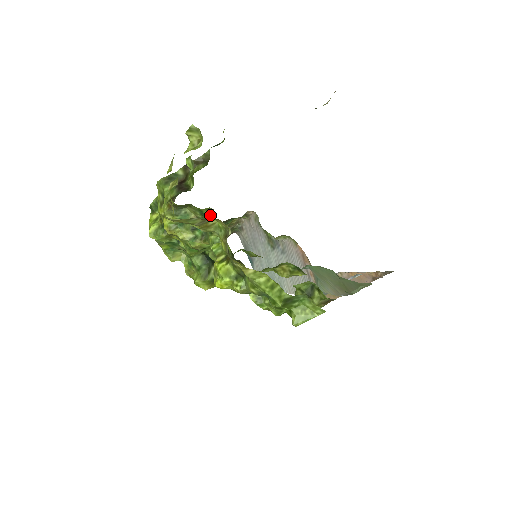
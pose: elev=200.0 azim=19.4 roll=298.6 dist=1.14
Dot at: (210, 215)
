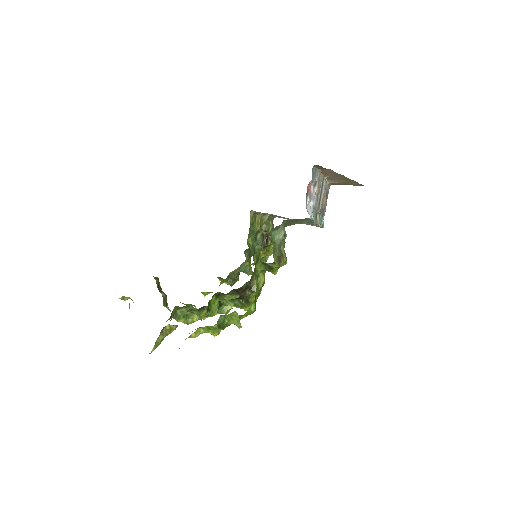
Dot at: occluded
